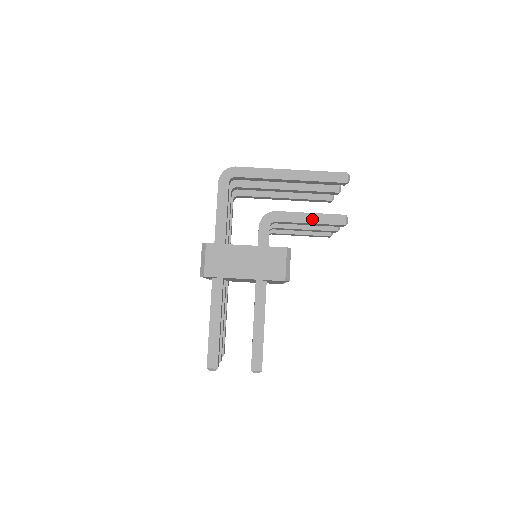
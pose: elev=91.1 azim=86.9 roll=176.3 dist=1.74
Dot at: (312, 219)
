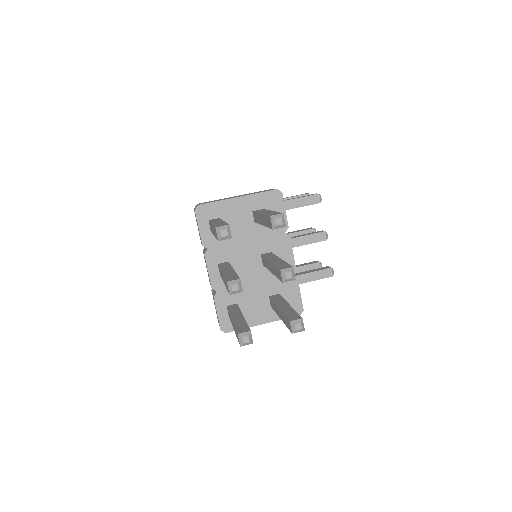
Dot at: (289, 199)
